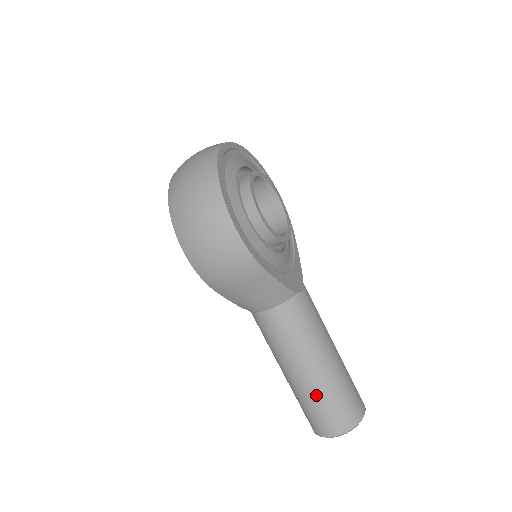
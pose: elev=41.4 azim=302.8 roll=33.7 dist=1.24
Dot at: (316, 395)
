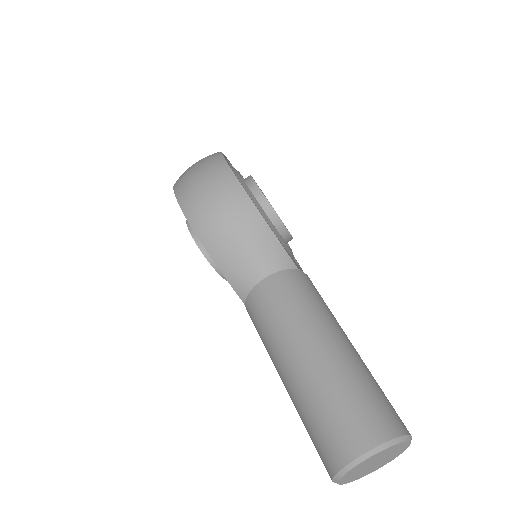
Dot at: (327, 382)
